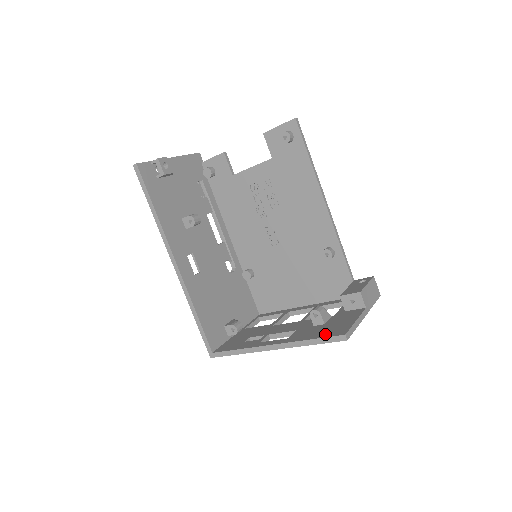
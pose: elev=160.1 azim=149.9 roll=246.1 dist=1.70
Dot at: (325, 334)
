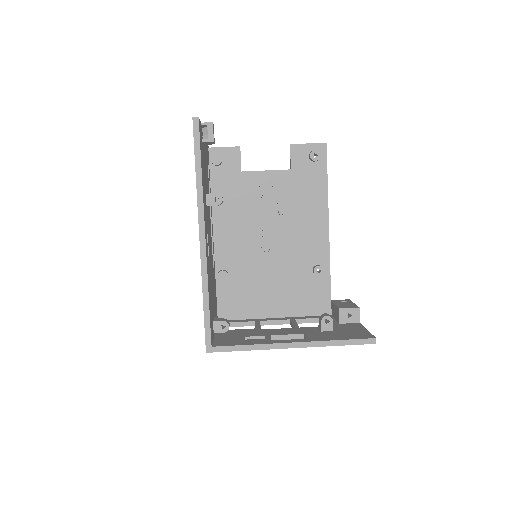
Dot at: (351, 337)
